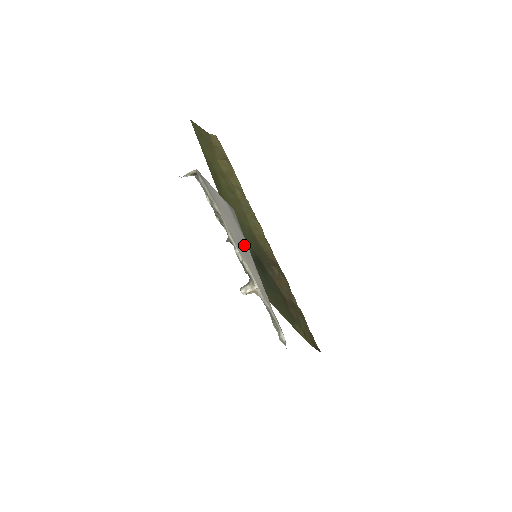
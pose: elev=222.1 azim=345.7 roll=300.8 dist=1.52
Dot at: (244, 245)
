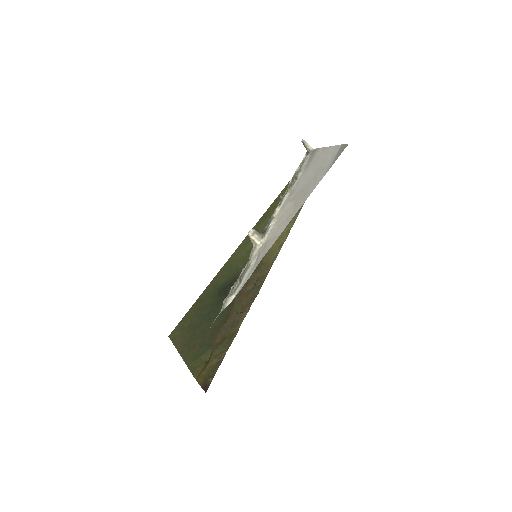
Dot at: (314, 183)
